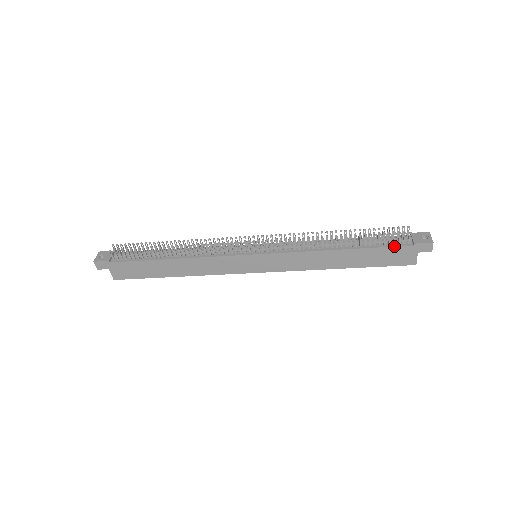
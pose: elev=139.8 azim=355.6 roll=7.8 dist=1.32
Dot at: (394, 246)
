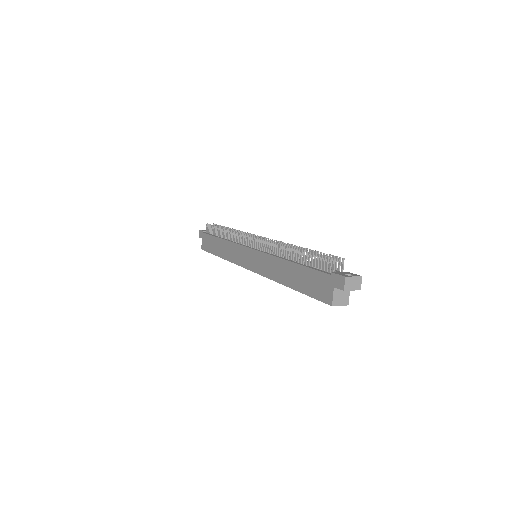
Dot at: (319, 270)
